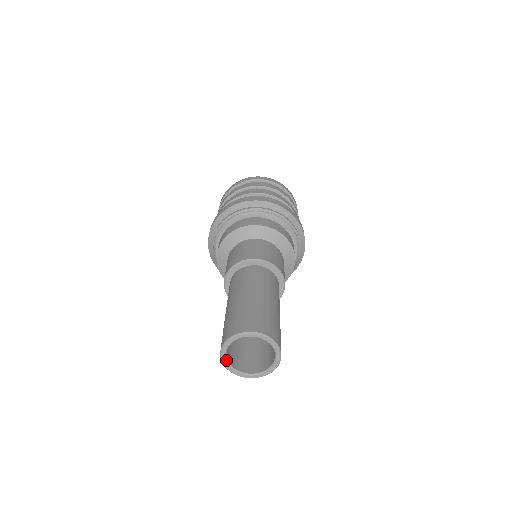
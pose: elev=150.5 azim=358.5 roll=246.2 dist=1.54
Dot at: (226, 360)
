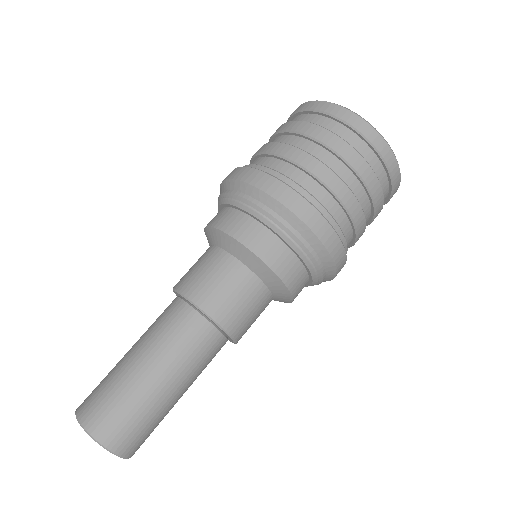
Dot at: occluded
